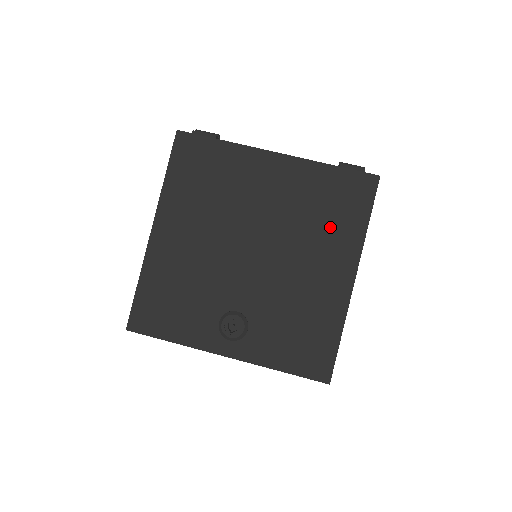
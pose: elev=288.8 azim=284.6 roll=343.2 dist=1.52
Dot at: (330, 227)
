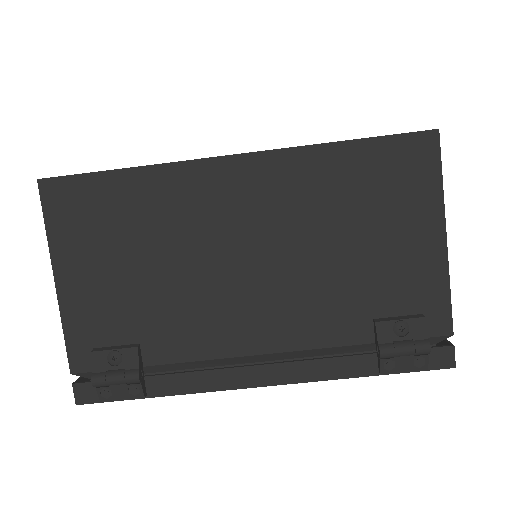
Dot at: occluded
